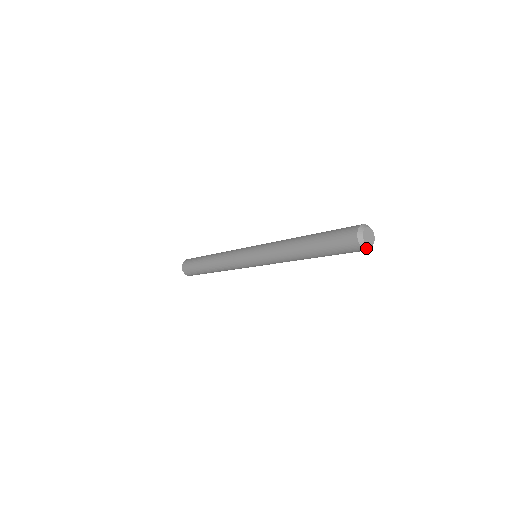
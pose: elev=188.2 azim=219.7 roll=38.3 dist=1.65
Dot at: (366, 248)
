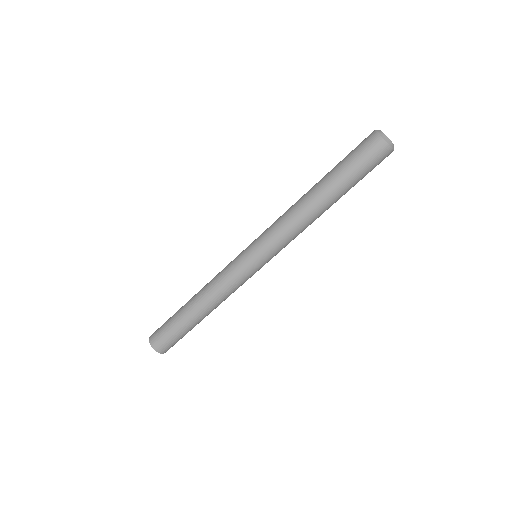
Dot at: (381, 134)
